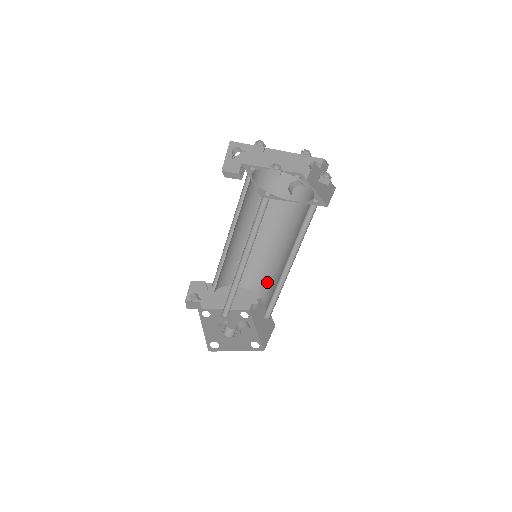
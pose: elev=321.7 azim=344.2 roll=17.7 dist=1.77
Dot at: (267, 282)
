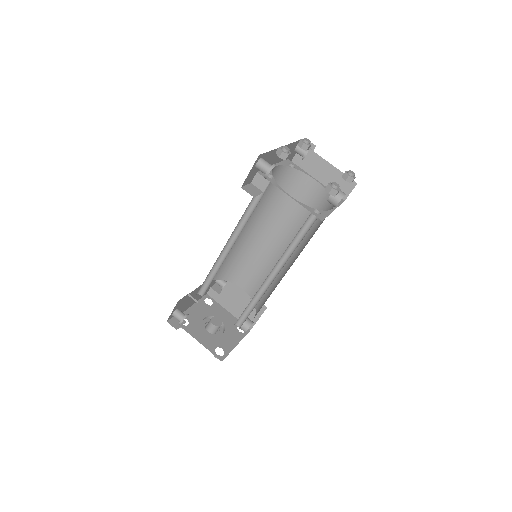
Dot at: (245, 269)
